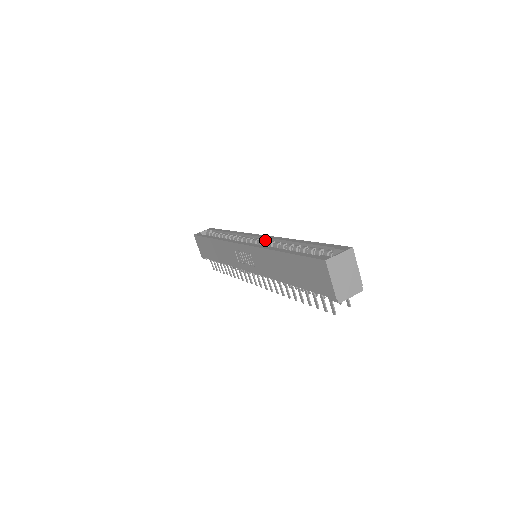
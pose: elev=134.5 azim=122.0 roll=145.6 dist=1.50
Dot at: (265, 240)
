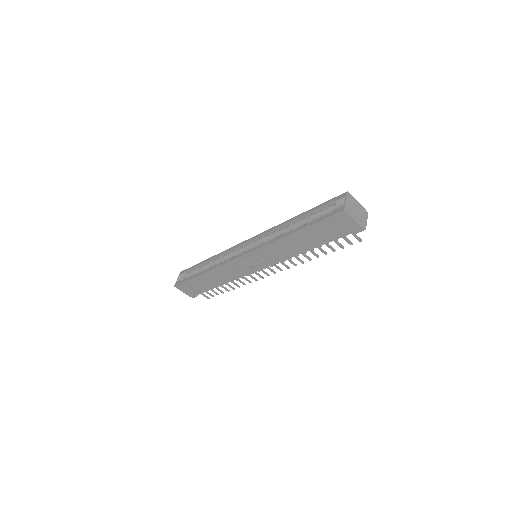
Dot at: (257, 239)
